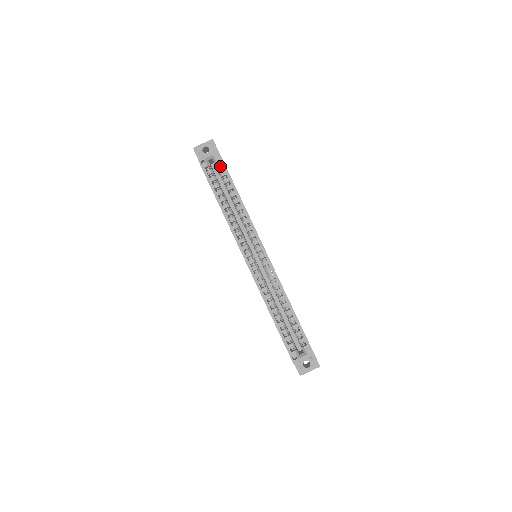
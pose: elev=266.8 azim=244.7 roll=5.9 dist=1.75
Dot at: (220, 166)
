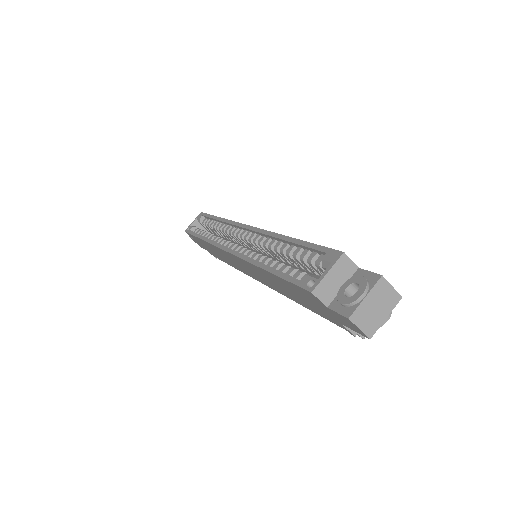
Dot at: (204, 220)
